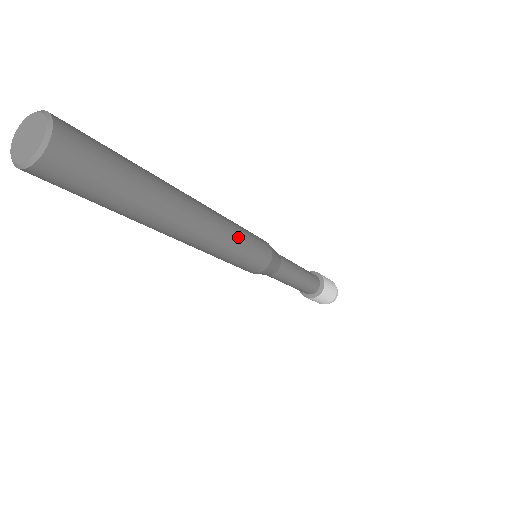
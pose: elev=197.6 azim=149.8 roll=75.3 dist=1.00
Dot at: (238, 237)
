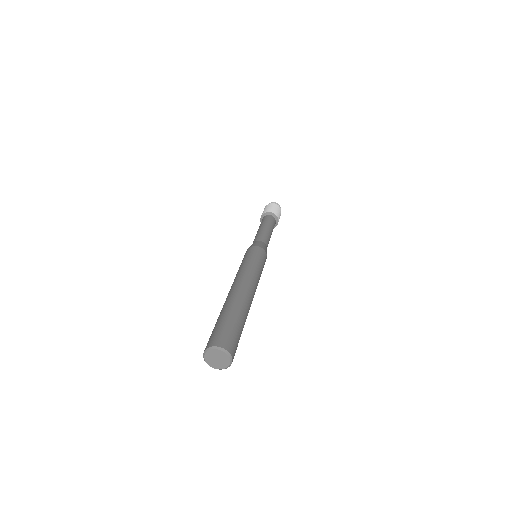
Dot at: occluded
